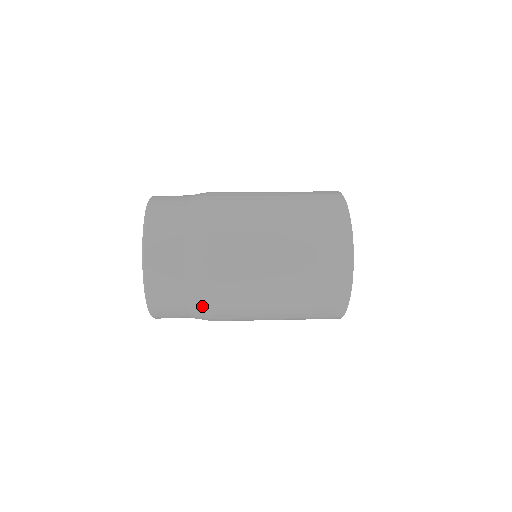
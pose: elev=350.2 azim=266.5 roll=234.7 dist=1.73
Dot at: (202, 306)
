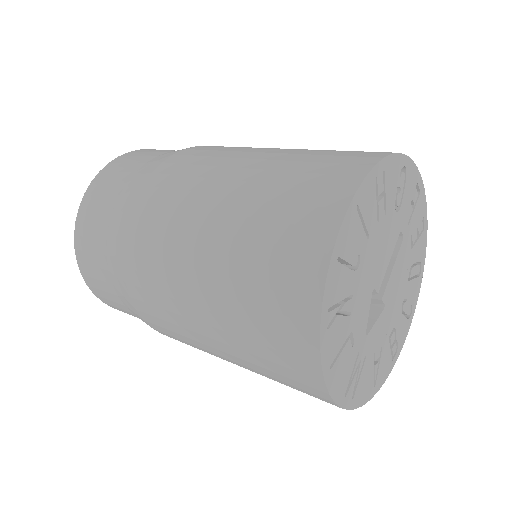
Dot at: (121, 224)
